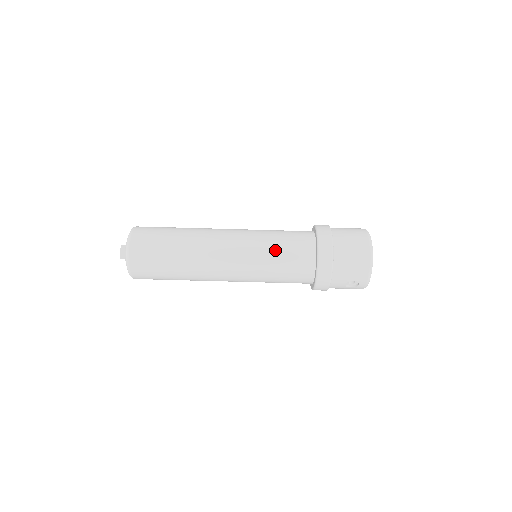
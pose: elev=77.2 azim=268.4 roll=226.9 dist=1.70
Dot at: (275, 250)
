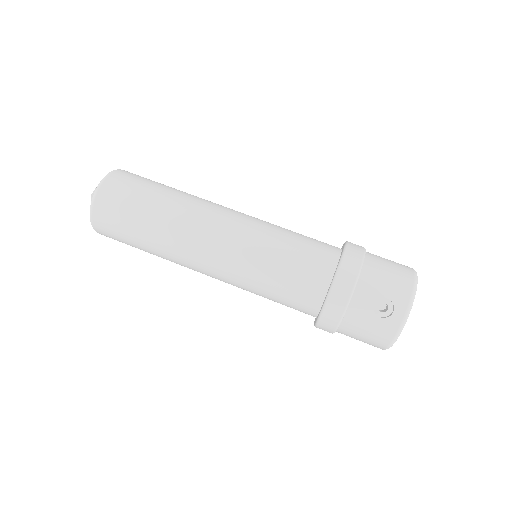
Dot at: (289, 232)
